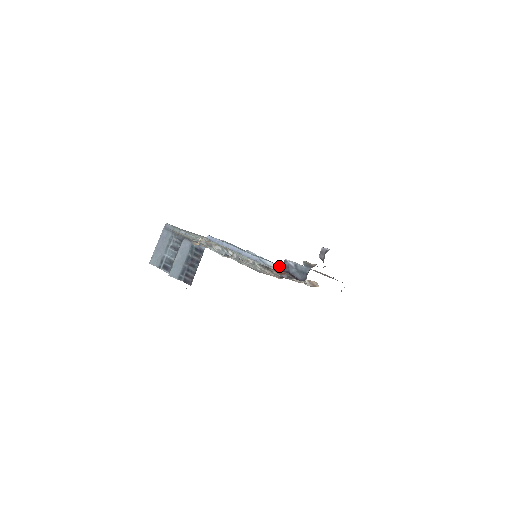
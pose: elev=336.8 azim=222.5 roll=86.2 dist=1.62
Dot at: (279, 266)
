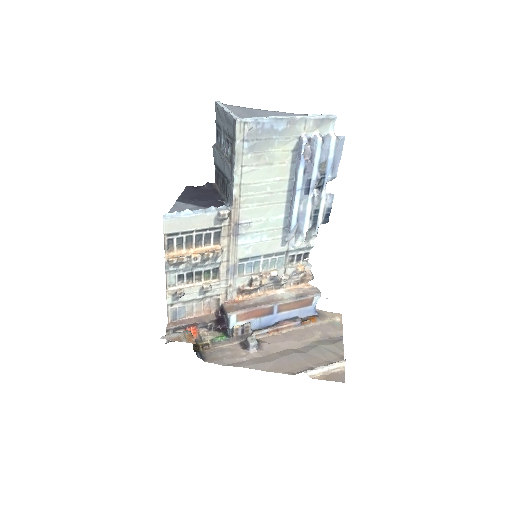
Dot at: (300, 248)
